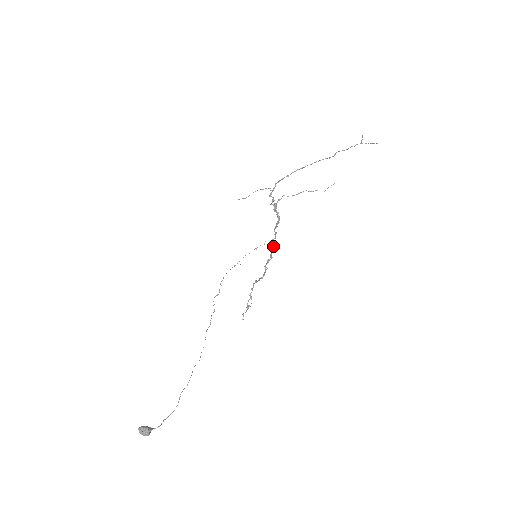
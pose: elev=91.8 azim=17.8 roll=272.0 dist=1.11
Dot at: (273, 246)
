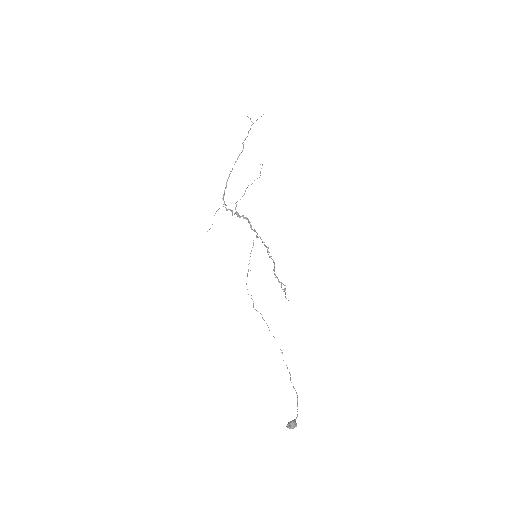
Dot at: occluded
